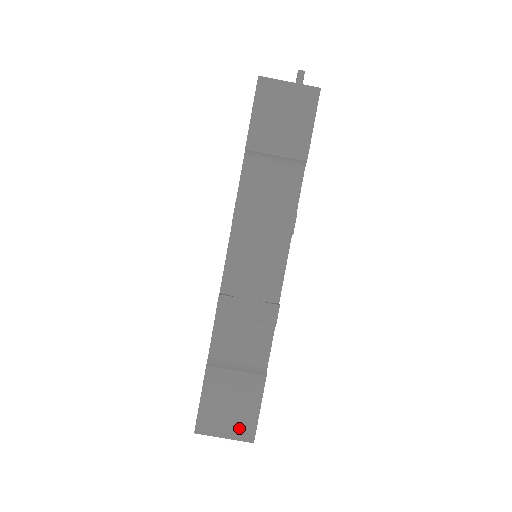
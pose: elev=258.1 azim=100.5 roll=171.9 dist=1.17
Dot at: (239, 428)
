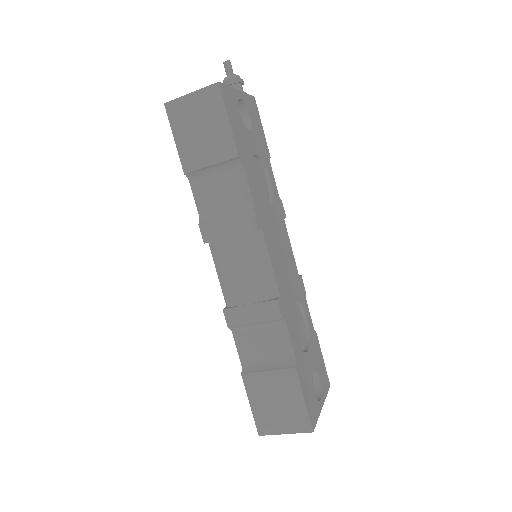
Dot at: (294, 422)
